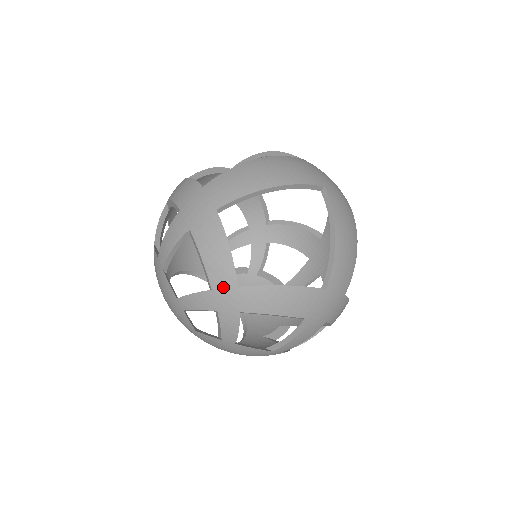
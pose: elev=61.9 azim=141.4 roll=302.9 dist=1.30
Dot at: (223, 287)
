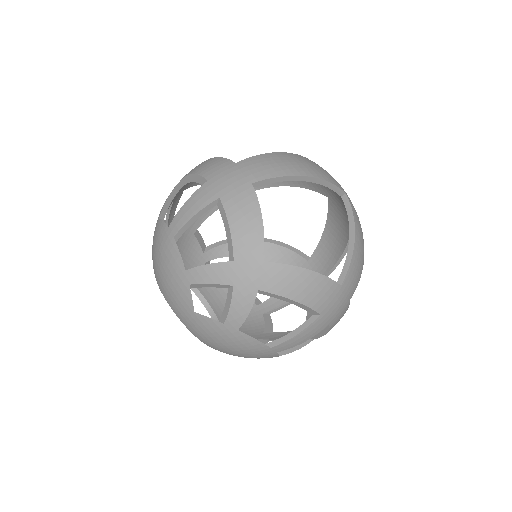
Dot at: (247, 259)
